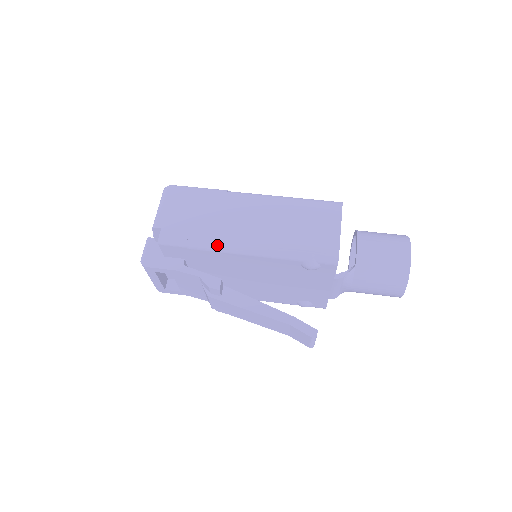
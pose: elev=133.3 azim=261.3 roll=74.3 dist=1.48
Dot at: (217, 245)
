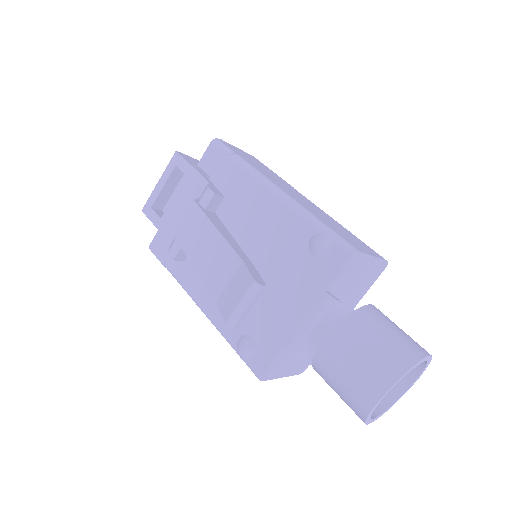
Dot at: (256, 170)
